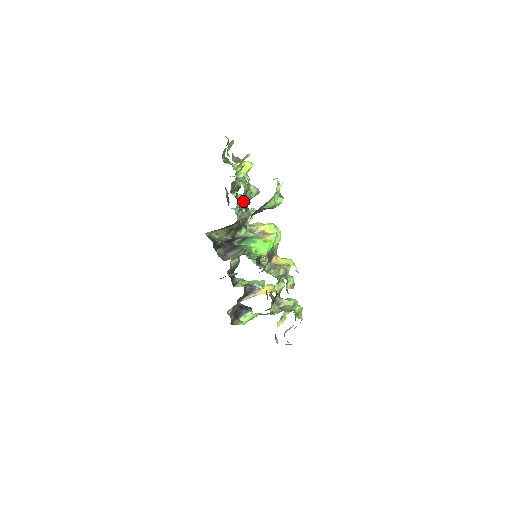
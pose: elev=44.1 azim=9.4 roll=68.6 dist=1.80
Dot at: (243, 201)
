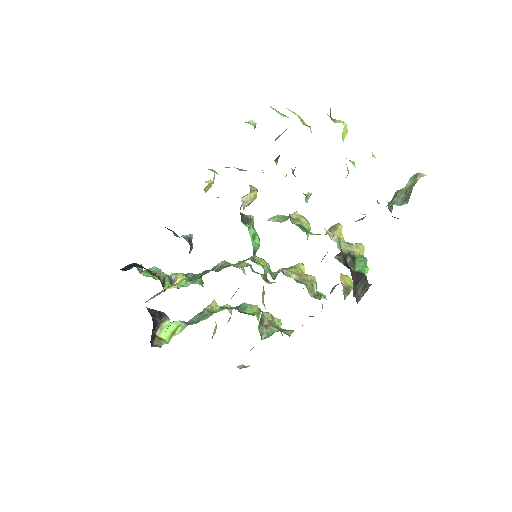
Dot at: occluded
